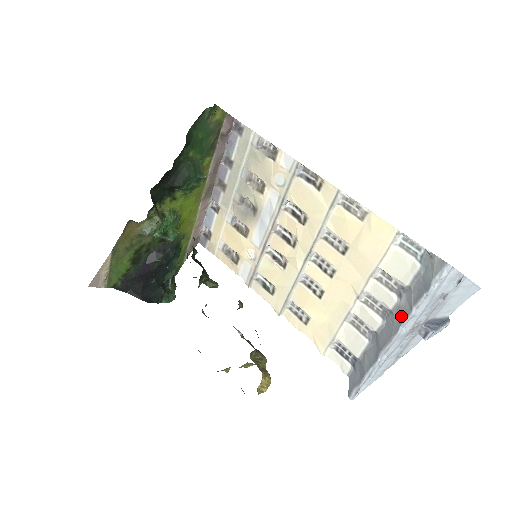
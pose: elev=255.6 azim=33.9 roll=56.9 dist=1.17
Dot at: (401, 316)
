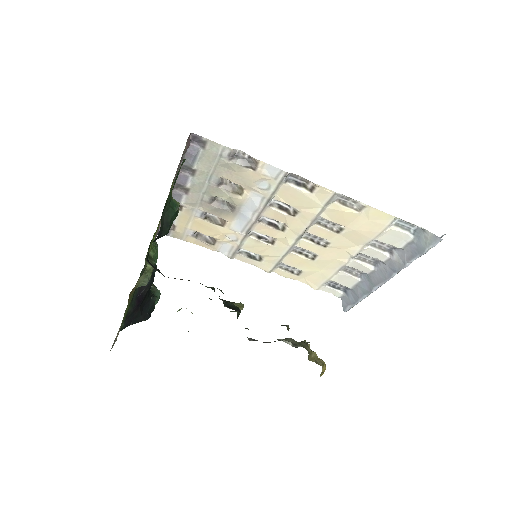
Dot at: (395, 267)
